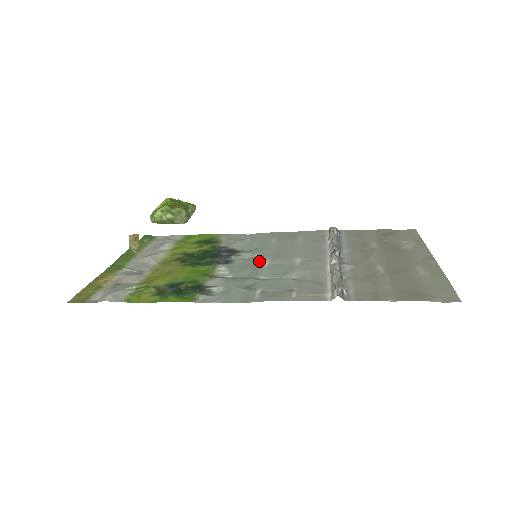
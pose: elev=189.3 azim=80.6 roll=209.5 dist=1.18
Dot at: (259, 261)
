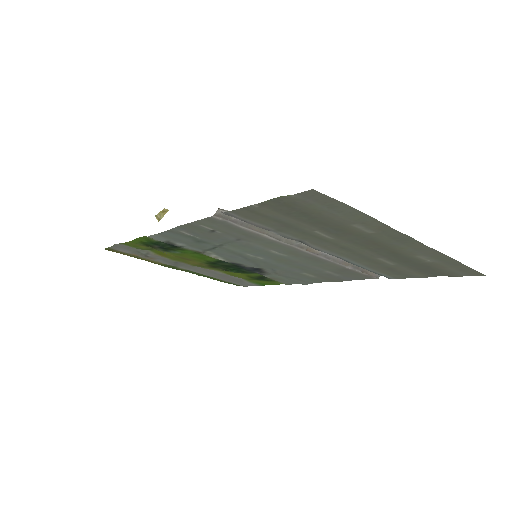
Dot at: (254, 259)
